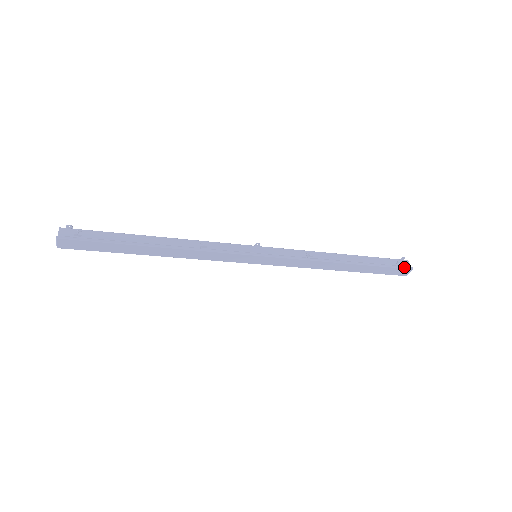
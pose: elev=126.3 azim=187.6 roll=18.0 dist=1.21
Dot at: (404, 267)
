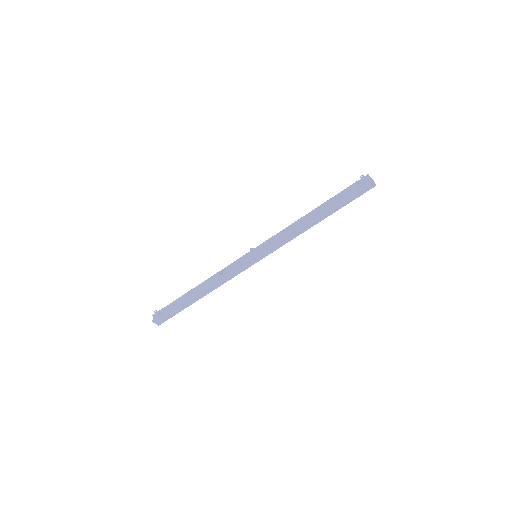
Dot at: (364, 184)
